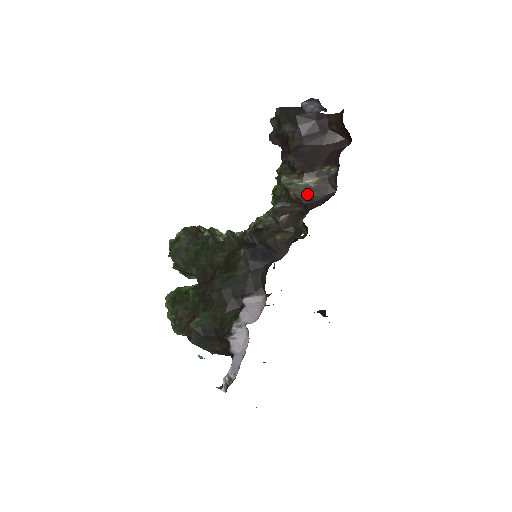
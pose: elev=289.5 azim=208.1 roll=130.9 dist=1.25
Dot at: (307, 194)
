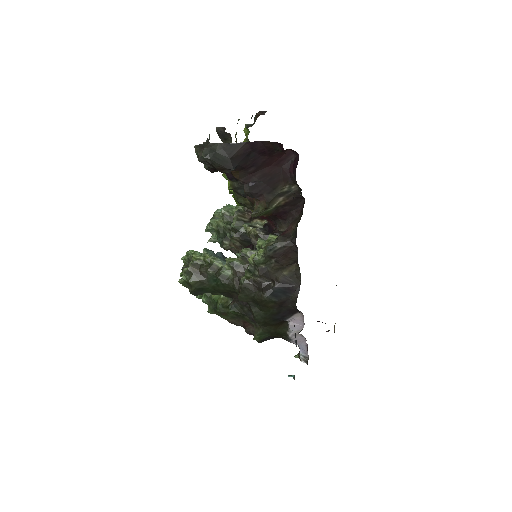
Dot at: (278, 210)
